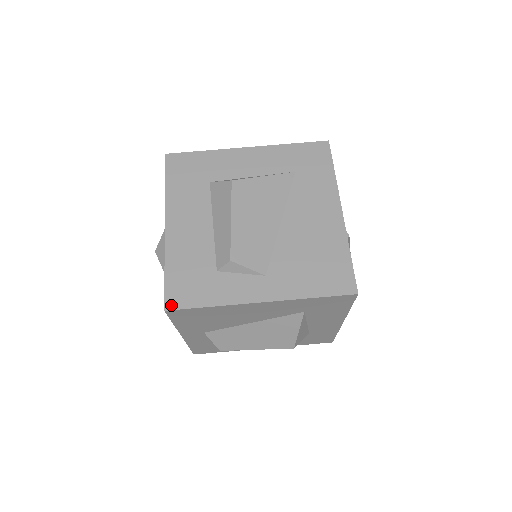
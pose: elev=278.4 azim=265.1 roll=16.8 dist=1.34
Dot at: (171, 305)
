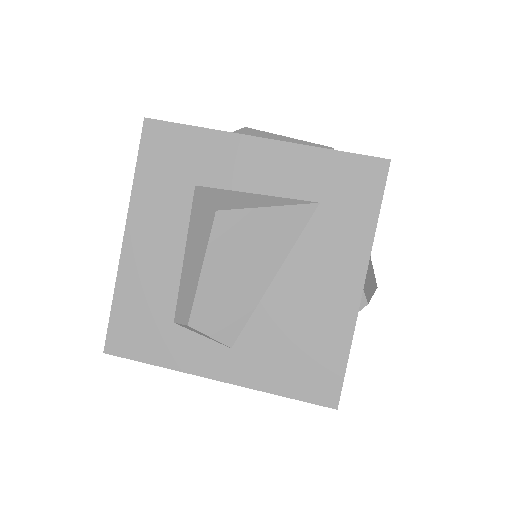
Dot at: (112, 349)
